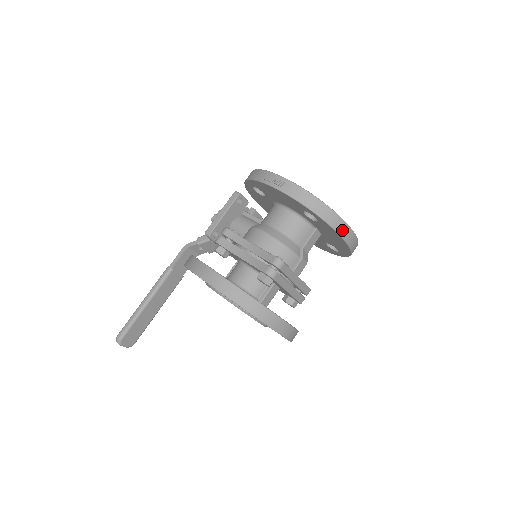
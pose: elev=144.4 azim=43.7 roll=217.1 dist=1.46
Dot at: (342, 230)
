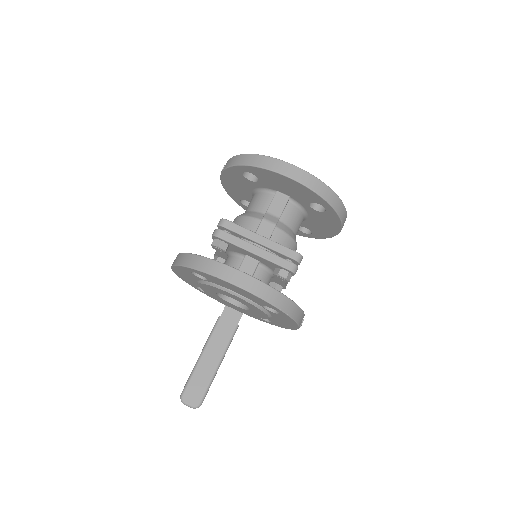
Dot at: (268, 164)
